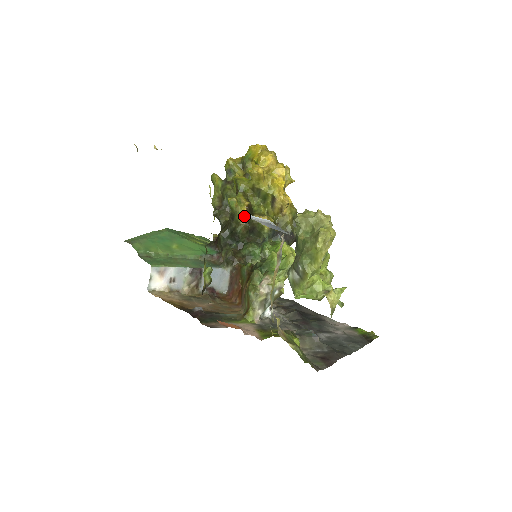
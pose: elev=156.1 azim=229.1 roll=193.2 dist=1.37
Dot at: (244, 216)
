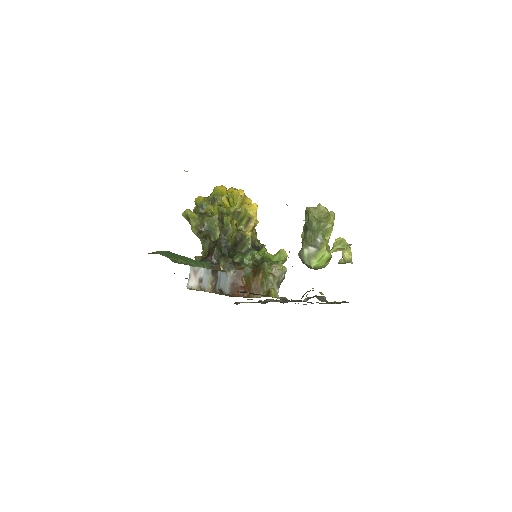
Dot at: (287, 205)
